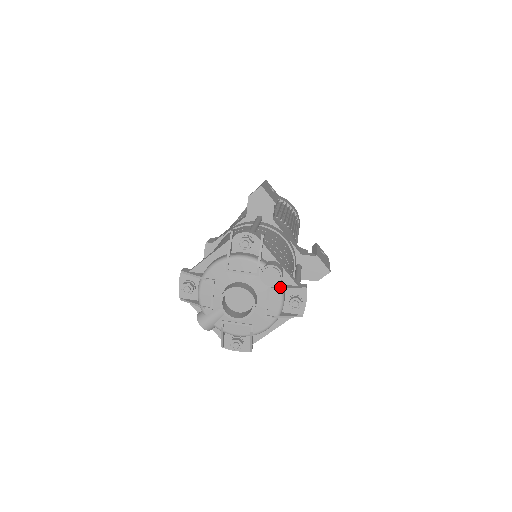
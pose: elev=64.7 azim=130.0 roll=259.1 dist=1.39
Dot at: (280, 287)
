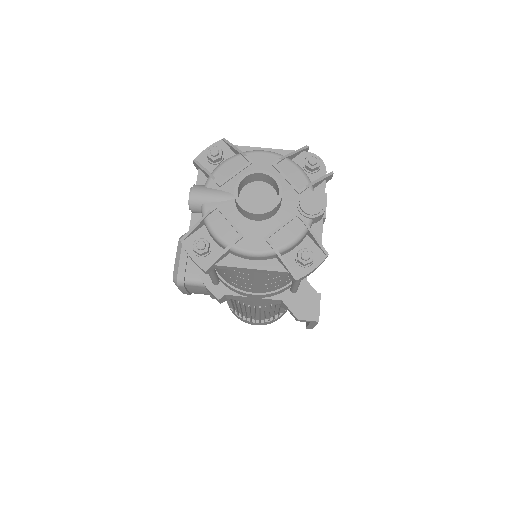
Dot at: (308, 224)
